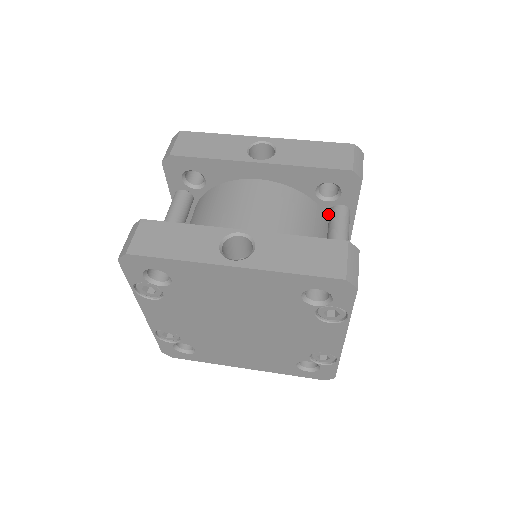
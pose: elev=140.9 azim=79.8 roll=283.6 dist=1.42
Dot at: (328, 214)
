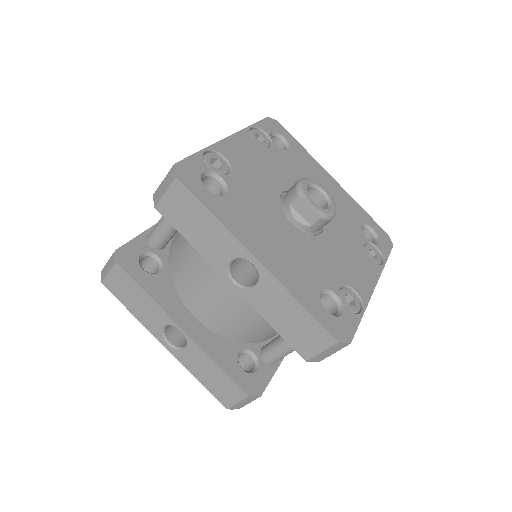
Dot at: occluded
